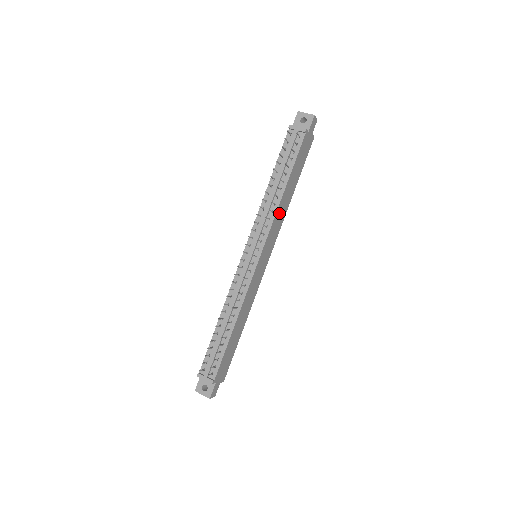
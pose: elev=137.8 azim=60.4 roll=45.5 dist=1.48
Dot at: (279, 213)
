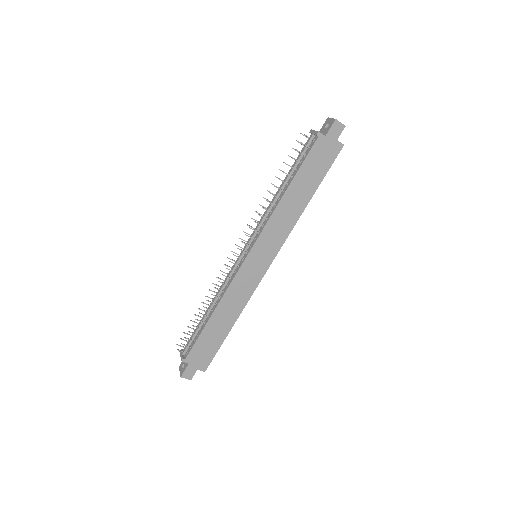
Dot at: (280, 216)
